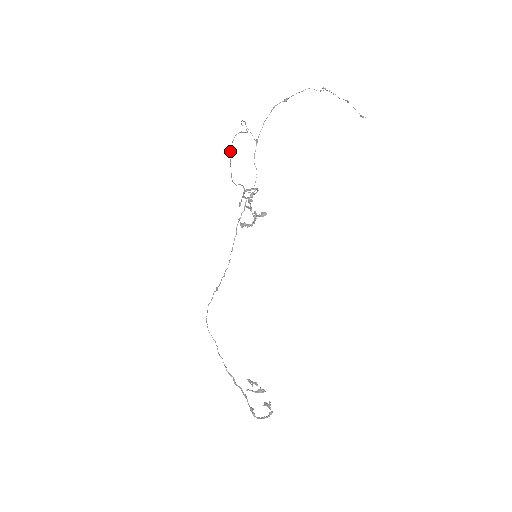
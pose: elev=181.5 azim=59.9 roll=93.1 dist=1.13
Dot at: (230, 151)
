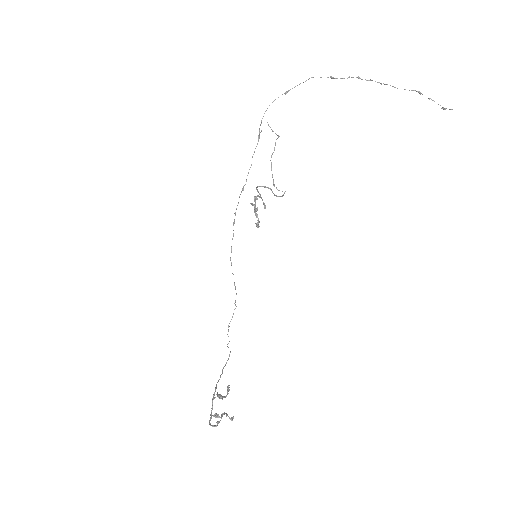
Dot at: (271, 156)
